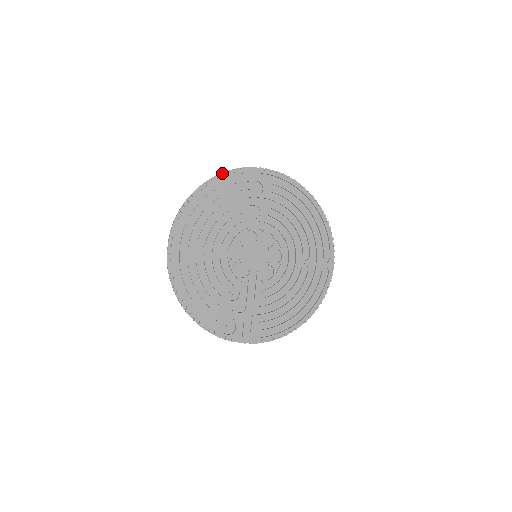
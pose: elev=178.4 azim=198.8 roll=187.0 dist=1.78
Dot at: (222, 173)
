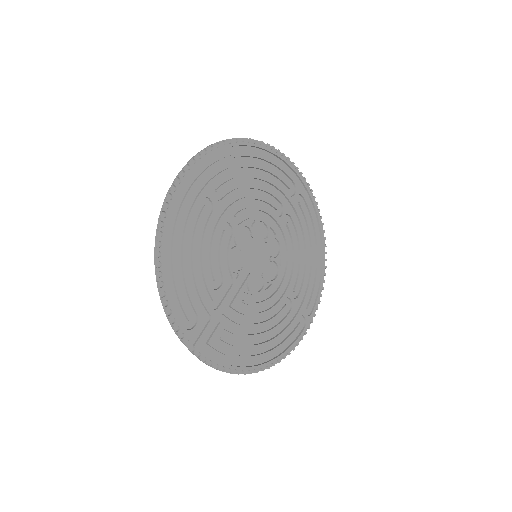
Dot at: (271, 146)
